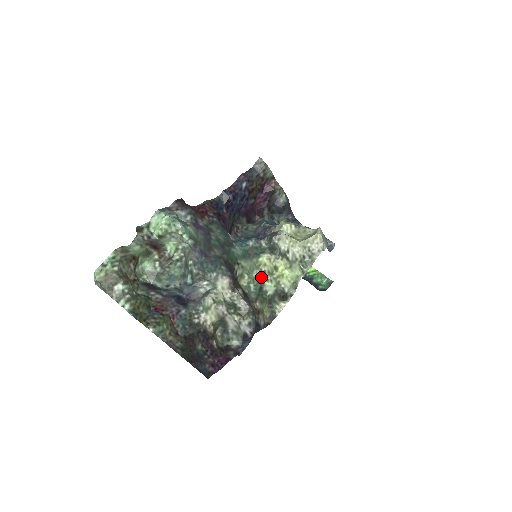
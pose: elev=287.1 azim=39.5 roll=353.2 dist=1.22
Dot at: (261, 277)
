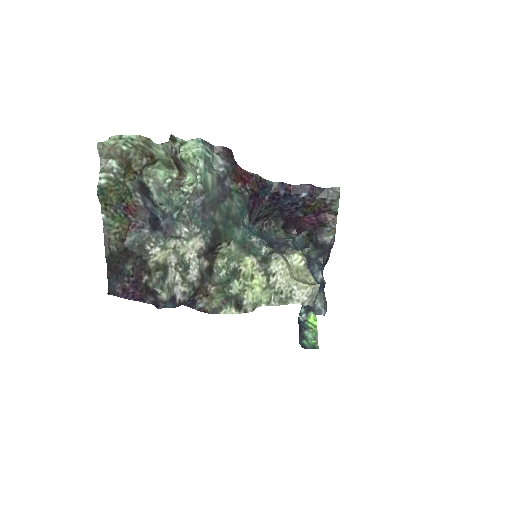
Dot at: (235, 272)
